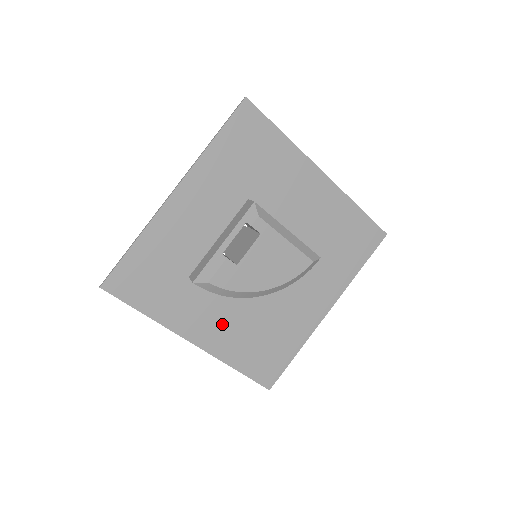
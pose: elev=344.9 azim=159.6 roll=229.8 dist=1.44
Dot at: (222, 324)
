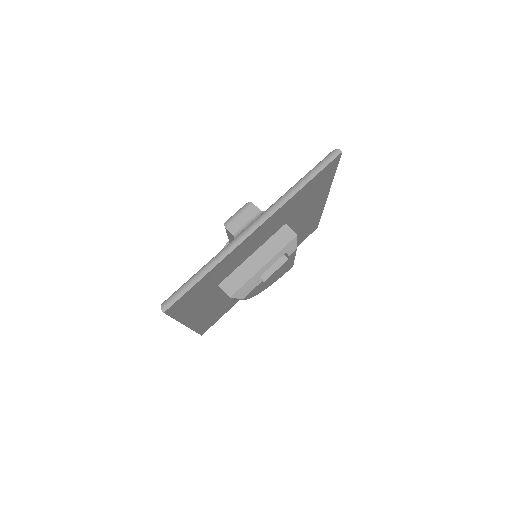
Dot at: (210, 308)
